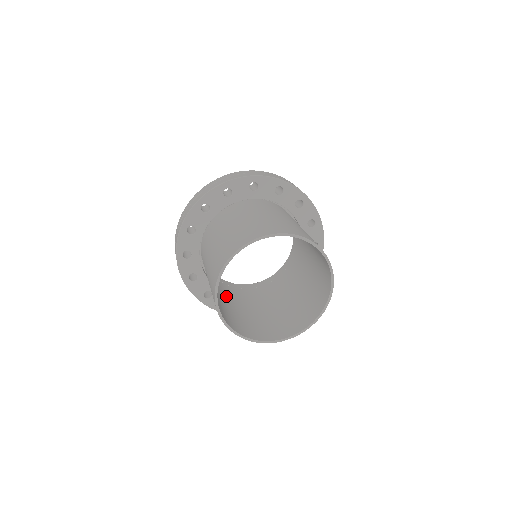
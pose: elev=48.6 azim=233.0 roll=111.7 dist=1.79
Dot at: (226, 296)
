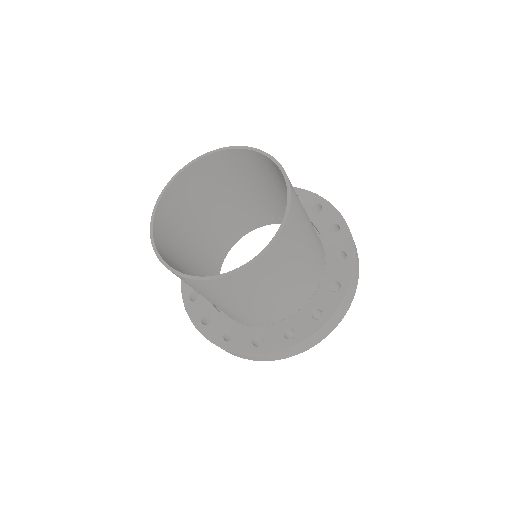
Dot at: occluded
